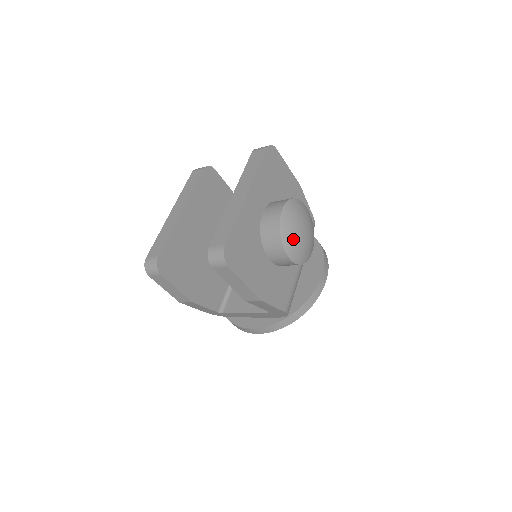
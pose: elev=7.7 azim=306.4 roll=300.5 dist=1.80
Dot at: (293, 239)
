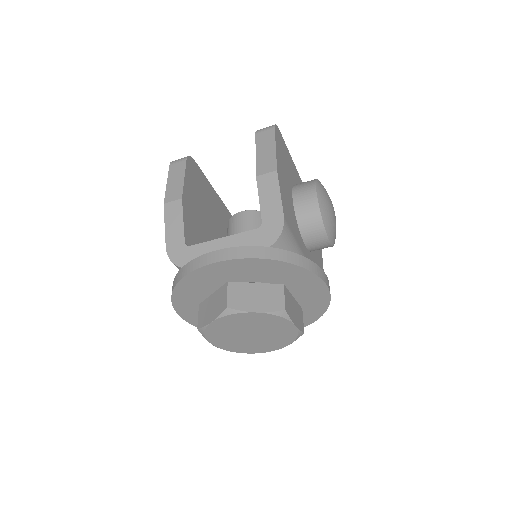
Dot at: (325, 192)
